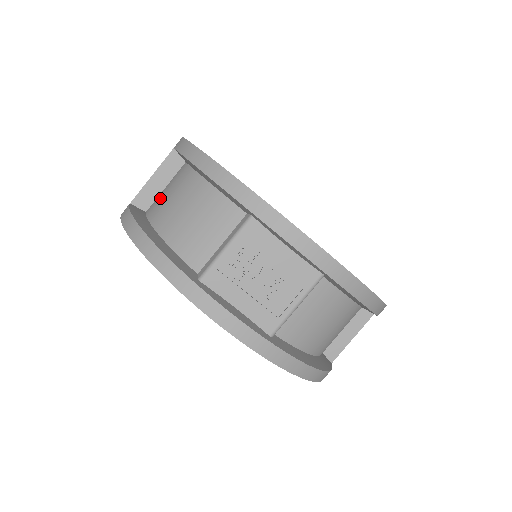
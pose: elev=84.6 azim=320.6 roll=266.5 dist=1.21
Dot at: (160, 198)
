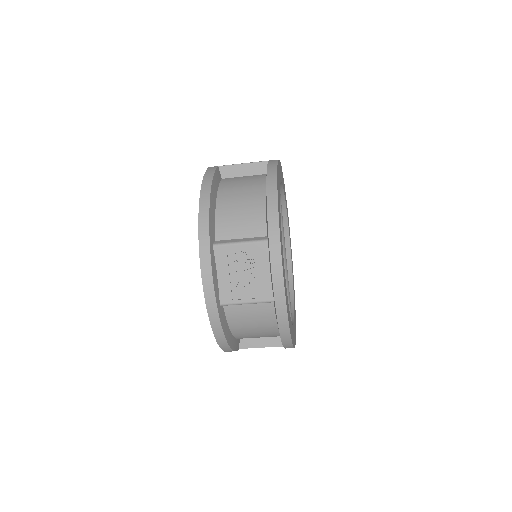
Dot at: (236, 180)
